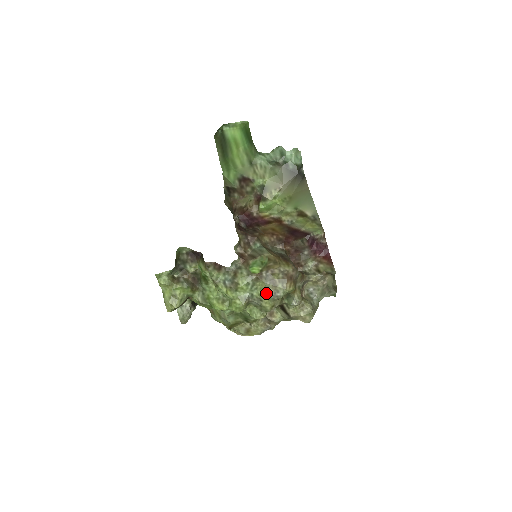
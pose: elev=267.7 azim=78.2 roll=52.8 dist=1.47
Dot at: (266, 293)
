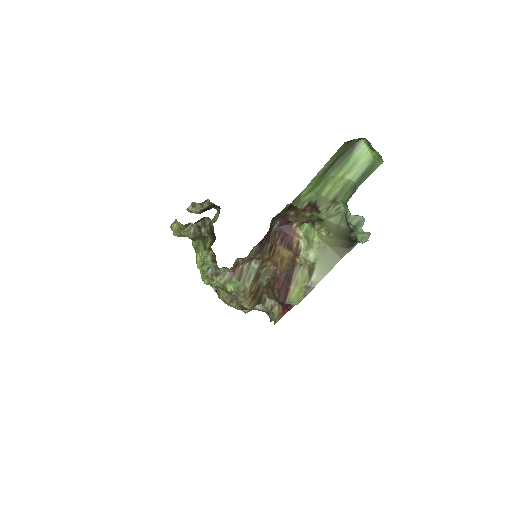
Dot at: (223, 298)
